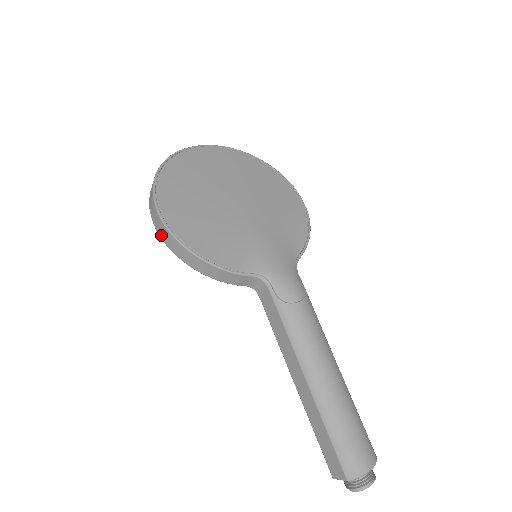
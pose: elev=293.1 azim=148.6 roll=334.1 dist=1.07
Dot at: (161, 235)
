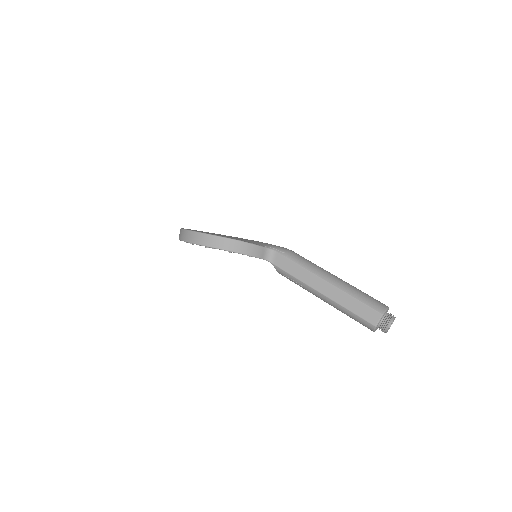
Dot at: (206, 243)
